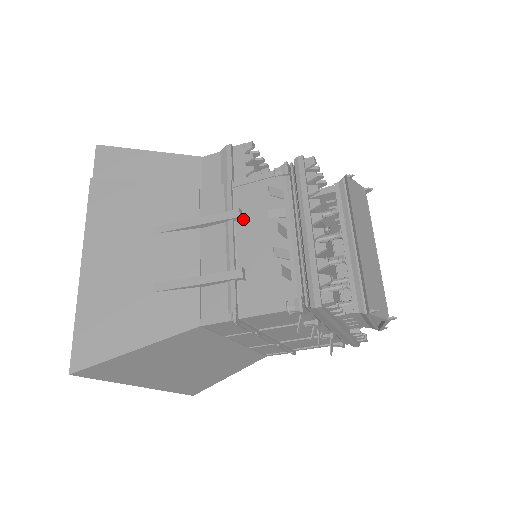
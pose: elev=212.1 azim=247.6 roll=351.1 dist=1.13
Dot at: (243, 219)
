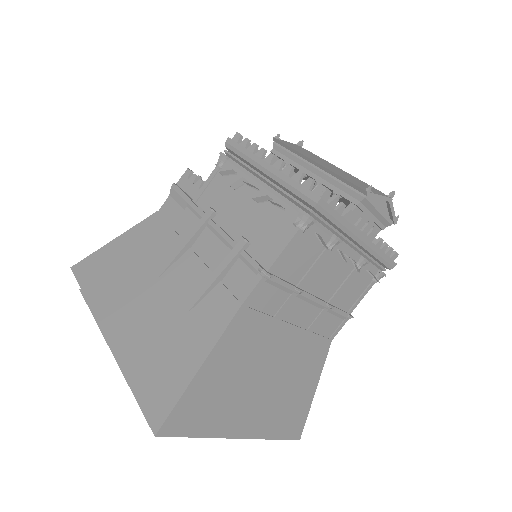
Dot at: (218, 212)
